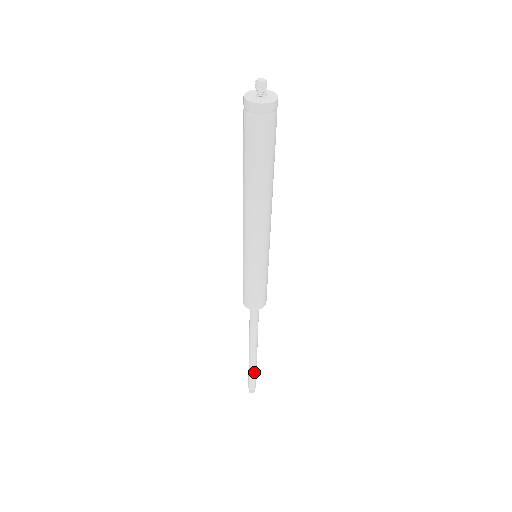
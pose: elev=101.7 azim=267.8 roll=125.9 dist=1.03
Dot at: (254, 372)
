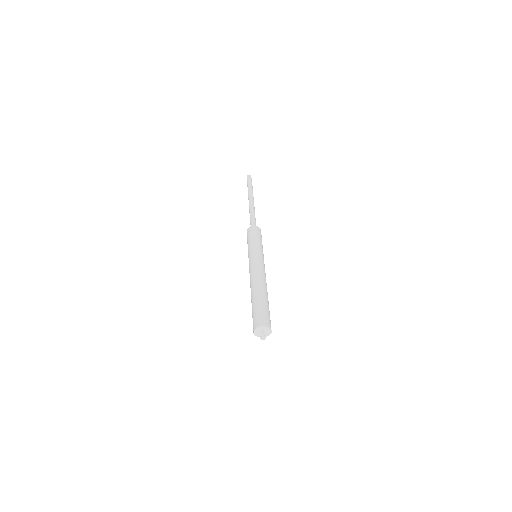
Dot at: occluded
